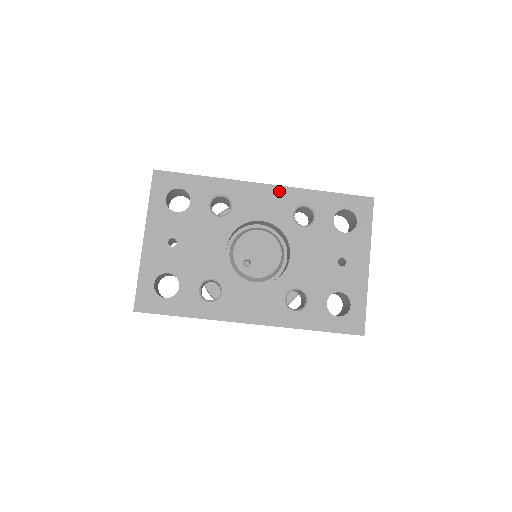
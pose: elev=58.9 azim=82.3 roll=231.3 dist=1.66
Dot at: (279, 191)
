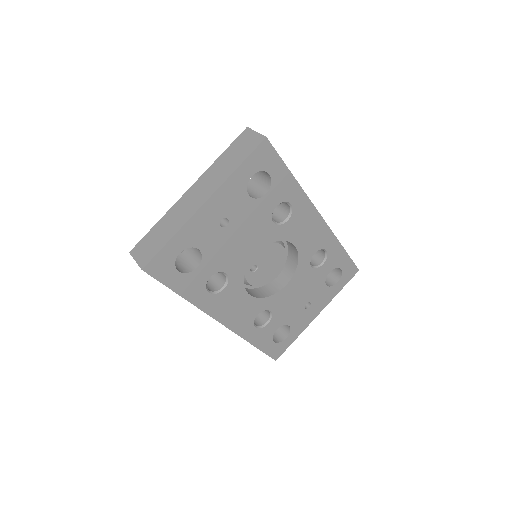
Dot at: (323, 229)
